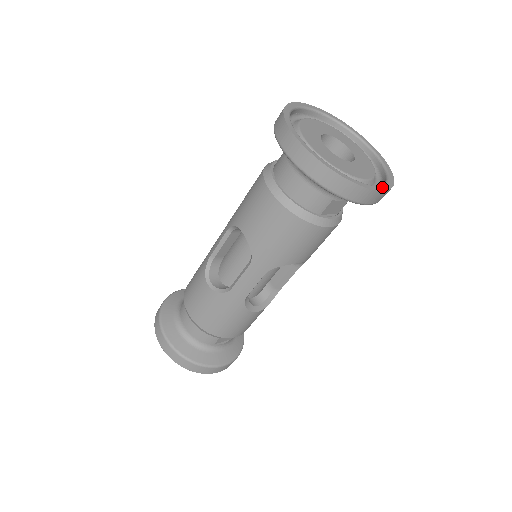
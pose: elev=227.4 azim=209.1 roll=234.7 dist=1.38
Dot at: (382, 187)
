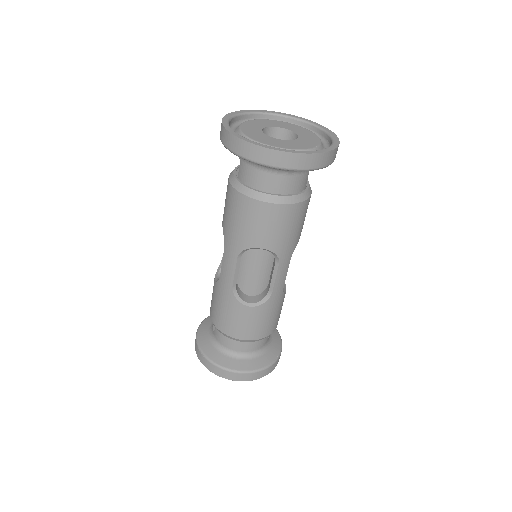
Dot at: (334, 137)
